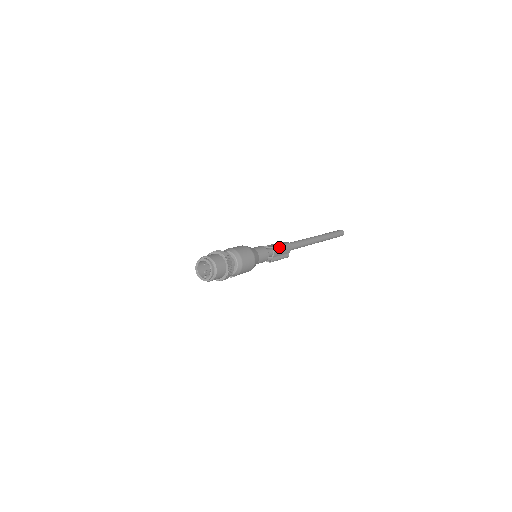
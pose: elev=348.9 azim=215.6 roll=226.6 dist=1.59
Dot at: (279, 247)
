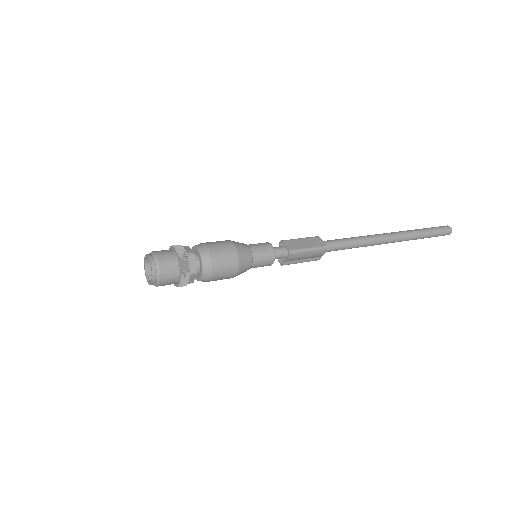
Dot at: (300, 252)
